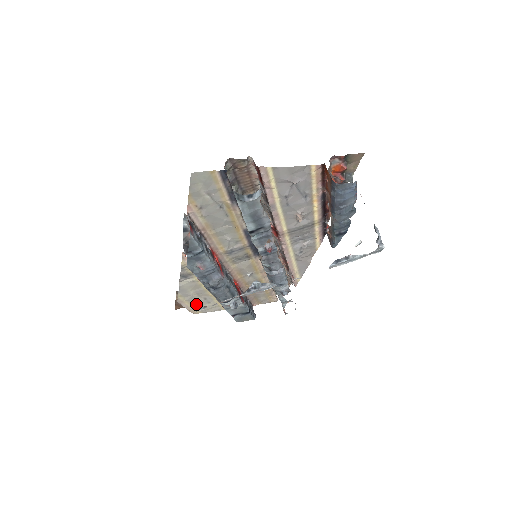
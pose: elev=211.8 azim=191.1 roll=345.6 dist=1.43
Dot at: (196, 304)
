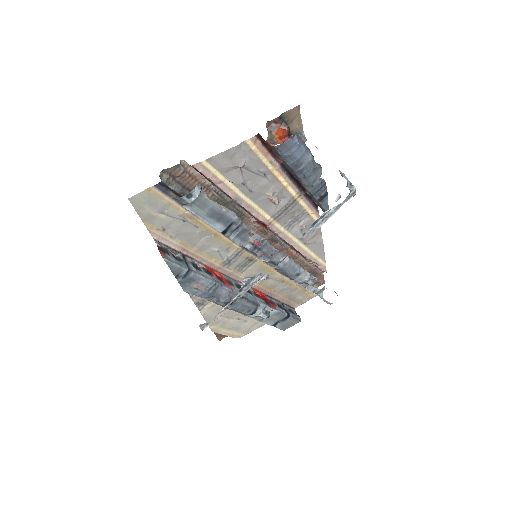
Dot at: (233, 327)
